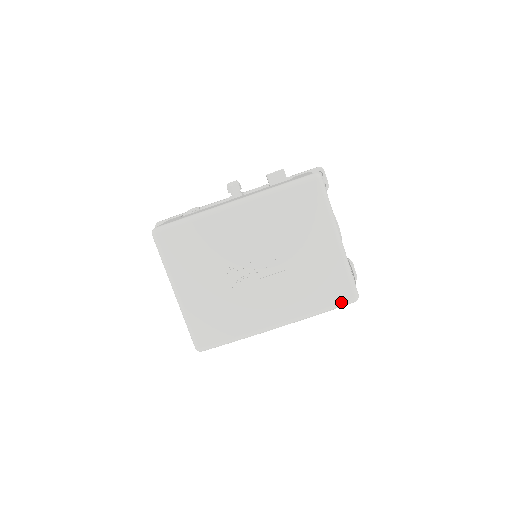
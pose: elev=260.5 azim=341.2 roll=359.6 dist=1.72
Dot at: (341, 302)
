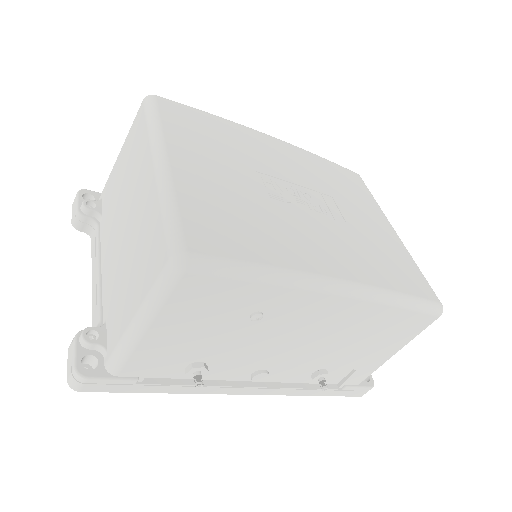
Dot at: (426, 298)
